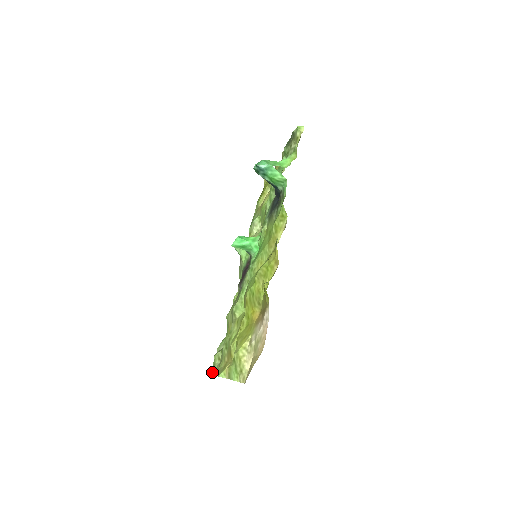
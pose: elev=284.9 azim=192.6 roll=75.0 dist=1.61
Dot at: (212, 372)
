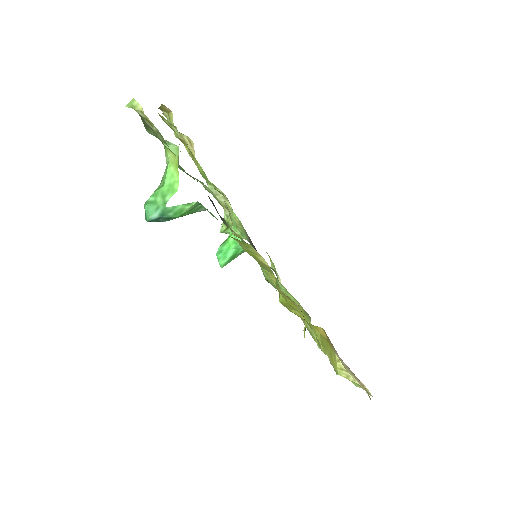
Dot at: occluded
